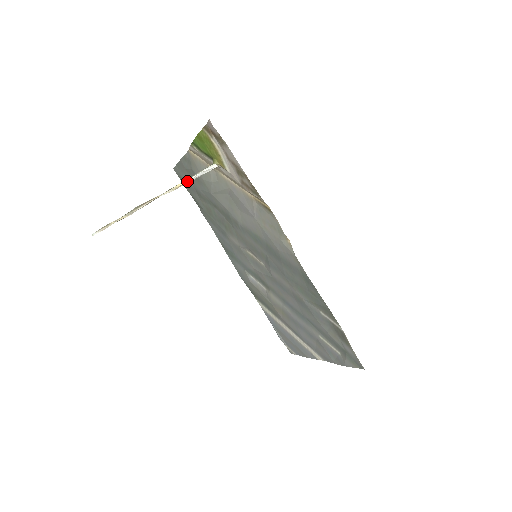
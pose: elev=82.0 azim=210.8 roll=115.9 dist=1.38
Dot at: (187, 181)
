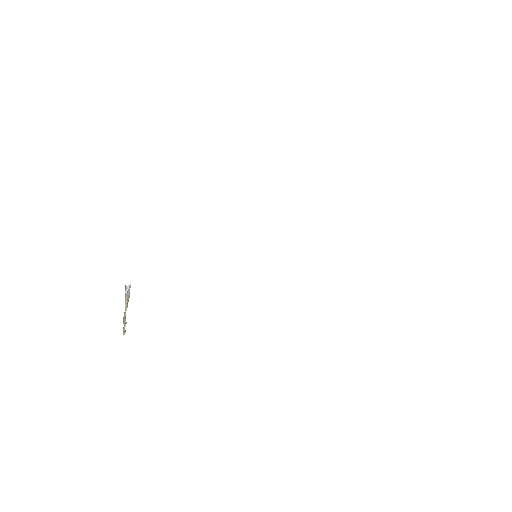
Dot at: (127, 301)
